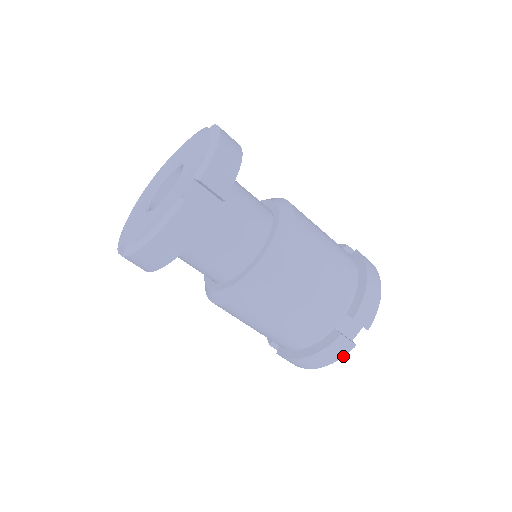
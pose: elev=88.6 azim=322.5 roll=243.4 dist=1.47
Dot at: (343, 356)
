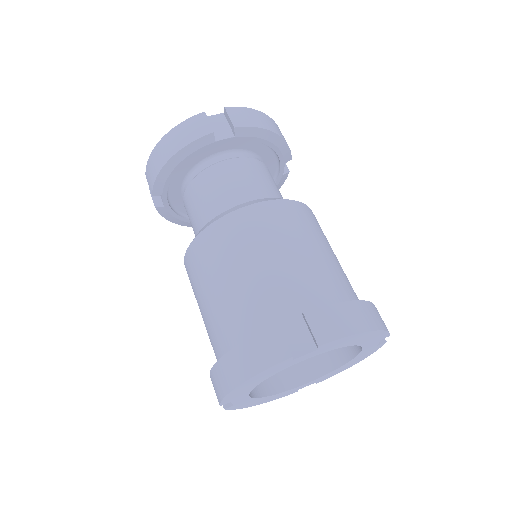
Dot at: (268, 367)
